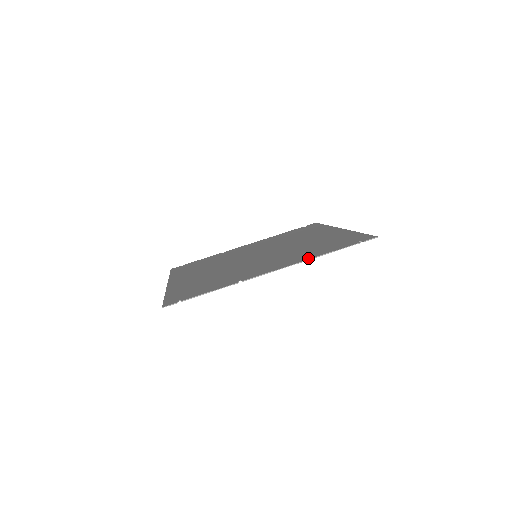
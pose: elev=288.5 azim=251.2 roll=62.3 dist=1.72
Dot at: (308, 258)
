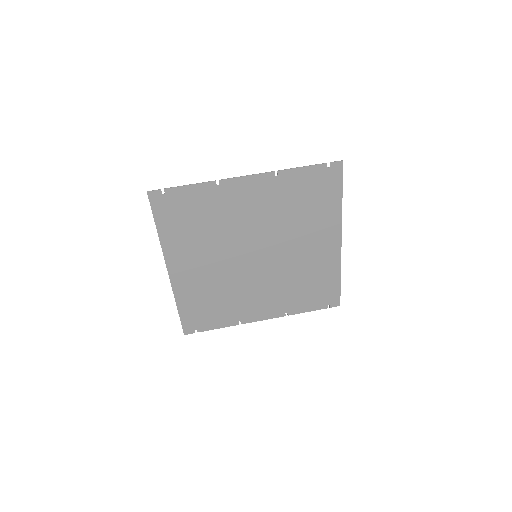
Dot at: (280, 173)
